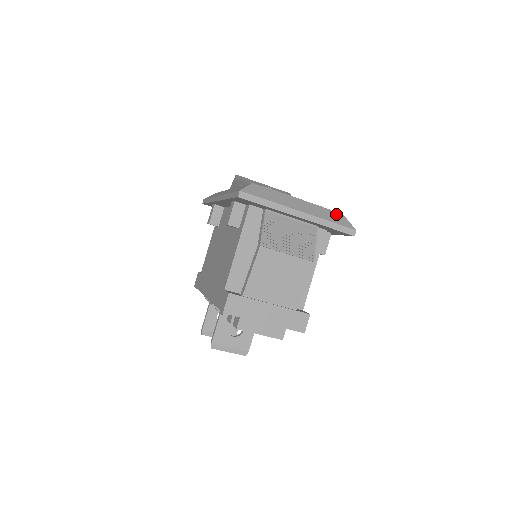
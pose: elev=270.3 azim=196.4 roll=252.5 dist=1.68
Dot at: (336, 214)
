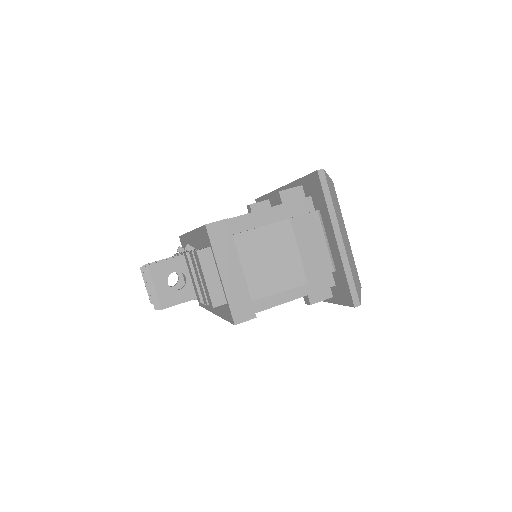
Dot at: (358, 279)
